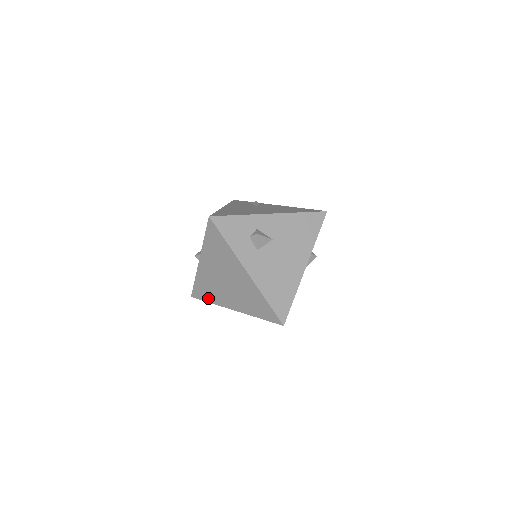
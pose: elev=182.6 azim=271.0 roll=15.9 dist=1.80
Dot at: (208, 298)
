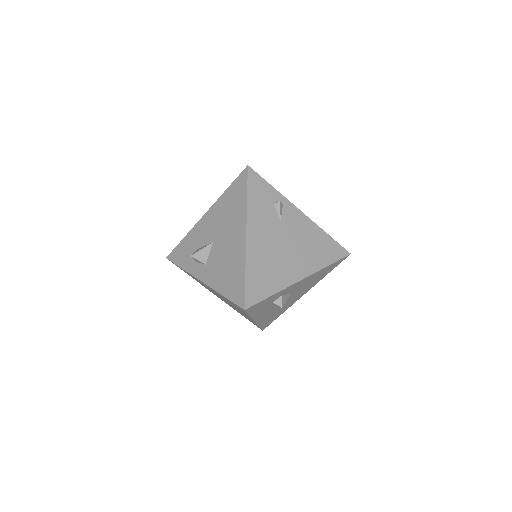
Dot at: occluded
